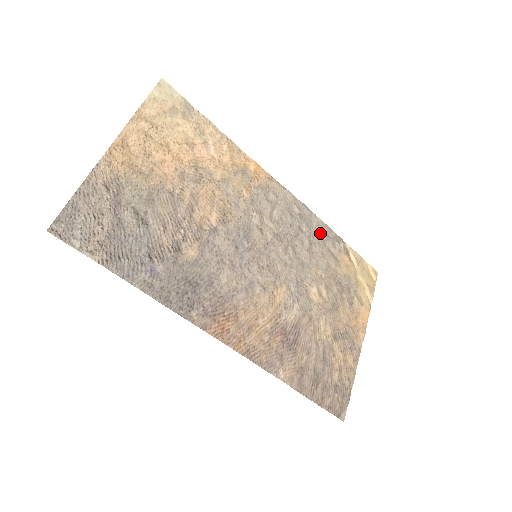
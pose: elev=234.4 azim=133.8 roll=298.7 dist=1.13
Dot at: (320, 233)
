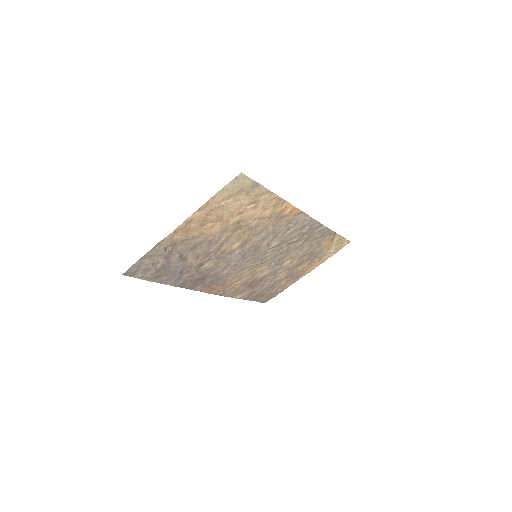
Dot at: (319, 234)
